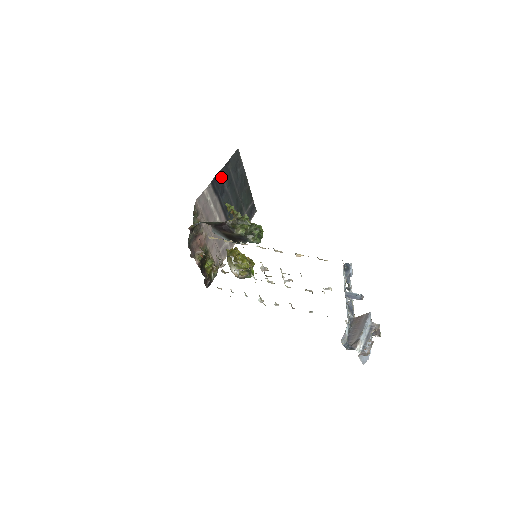
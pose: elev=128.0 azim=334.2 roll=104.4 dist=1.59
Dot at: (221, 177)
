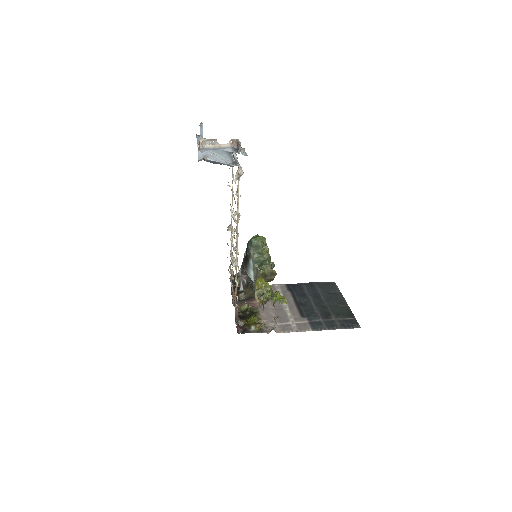
Dot at: (302, 287)
